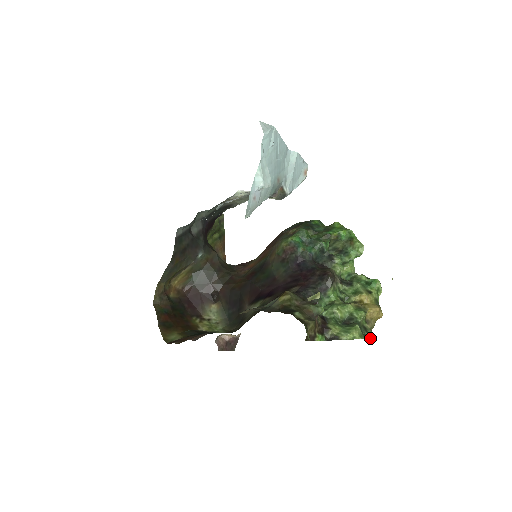
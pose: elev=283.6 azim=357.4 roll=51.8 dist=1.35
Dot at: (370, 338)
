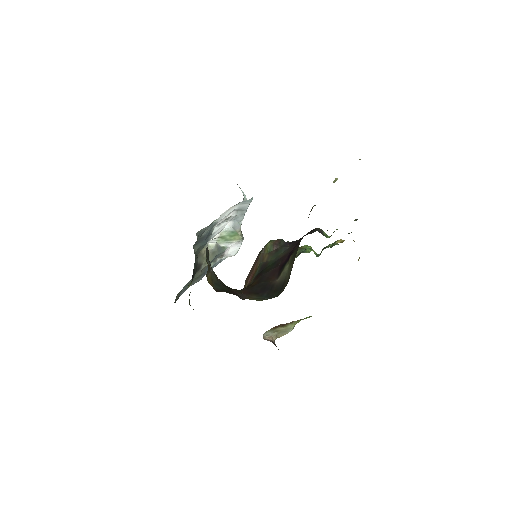
Dot at: occluded
